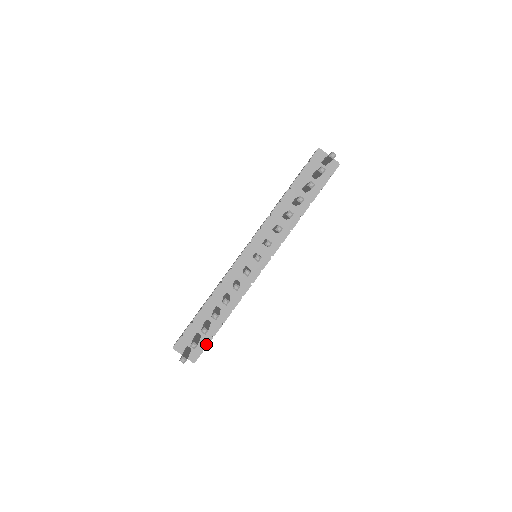
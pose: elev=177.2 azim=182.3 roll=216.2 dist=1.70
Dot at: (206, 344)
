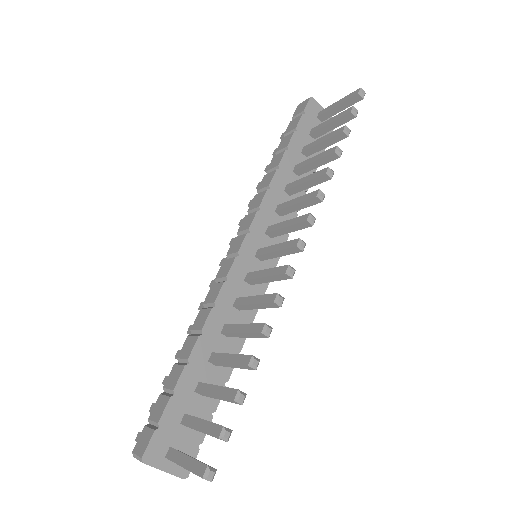
Dot at: occluded
